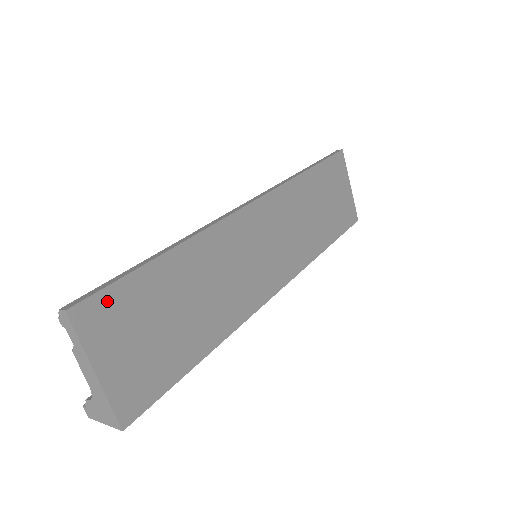
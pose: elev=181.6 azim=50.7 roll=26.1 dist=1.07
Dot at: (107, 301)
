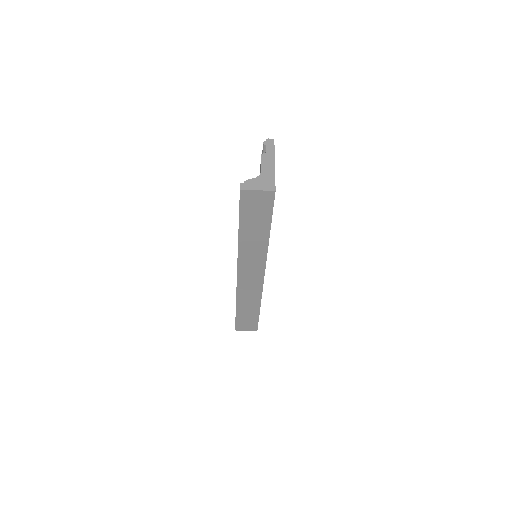
Dot at: occluded
